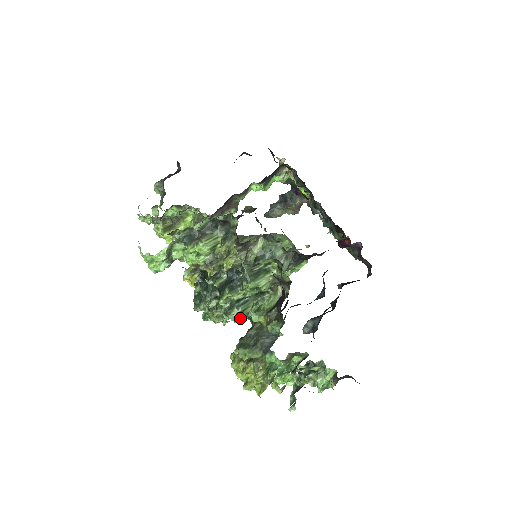
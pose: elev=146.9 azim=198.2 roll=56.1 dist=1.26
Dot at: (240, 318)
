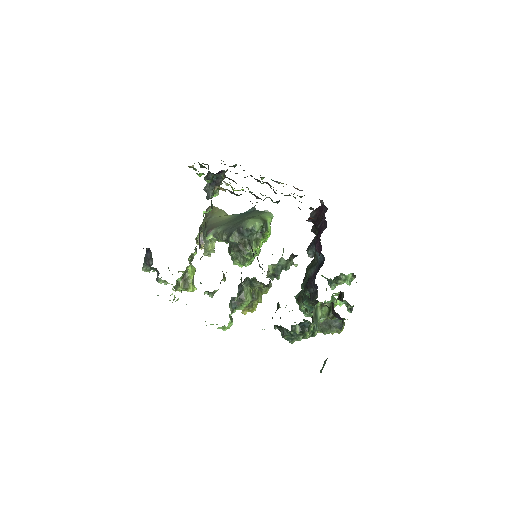
Dot at: occluded
